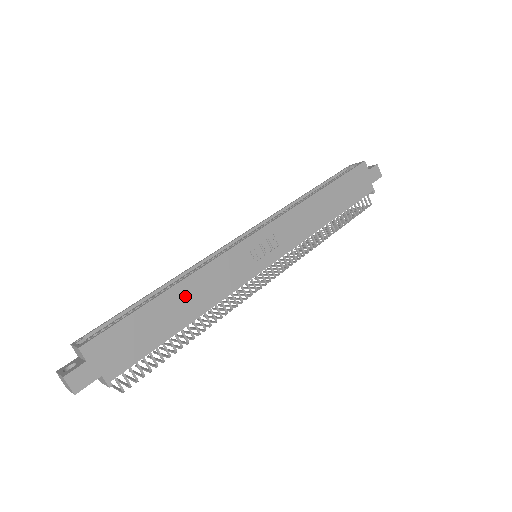
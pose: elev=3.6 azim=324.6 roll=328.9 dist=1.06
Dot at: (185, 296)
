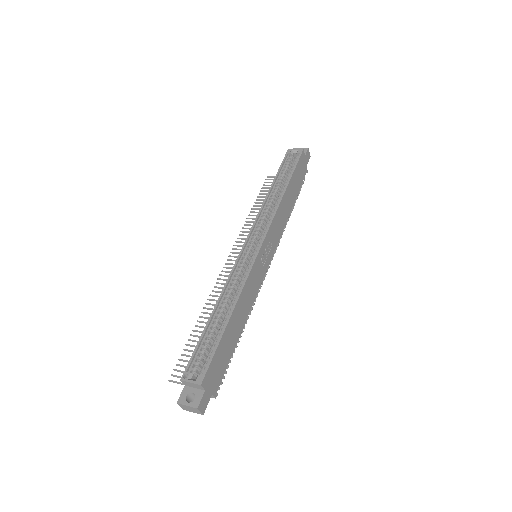
Dot at: (238, 313)
